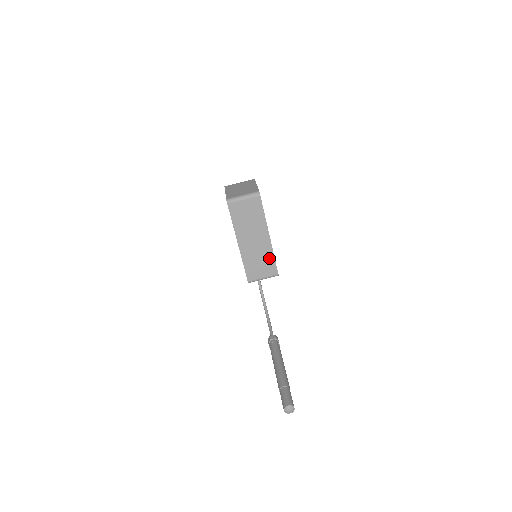
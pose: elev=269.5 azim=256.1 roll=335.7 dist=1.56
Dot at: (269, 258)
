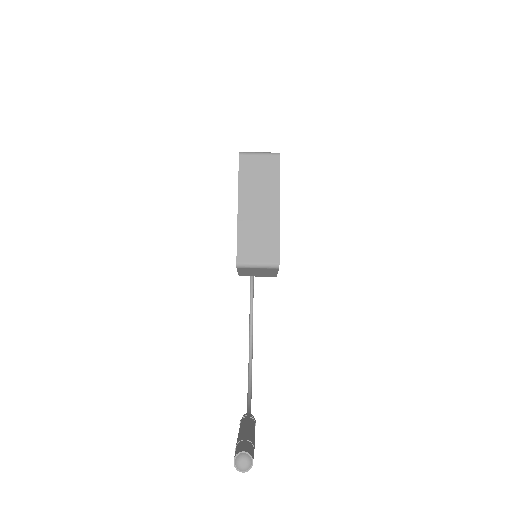
Dot at: (272, 237)
